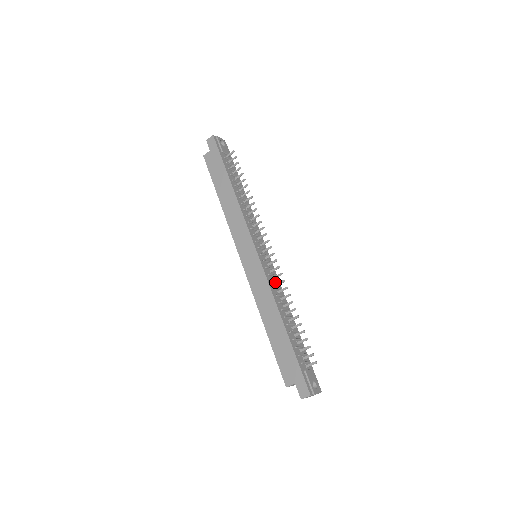
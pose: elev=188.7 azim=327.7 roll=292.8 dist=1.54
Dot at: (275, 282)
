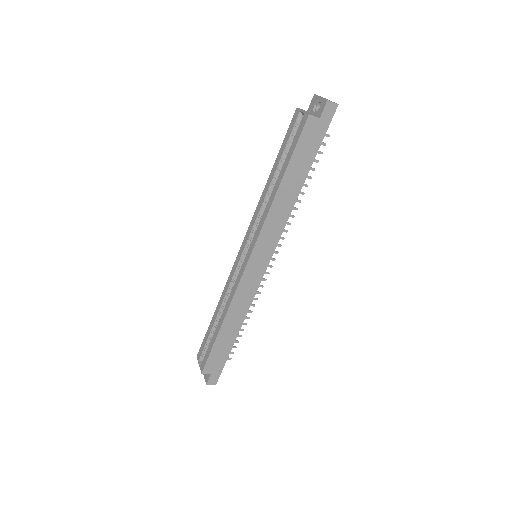
Dot at: occluded
